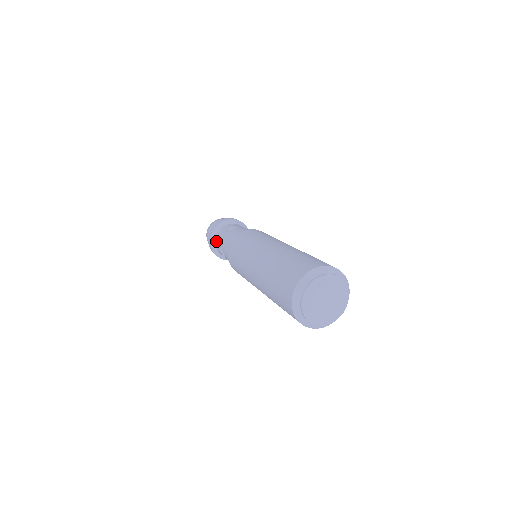
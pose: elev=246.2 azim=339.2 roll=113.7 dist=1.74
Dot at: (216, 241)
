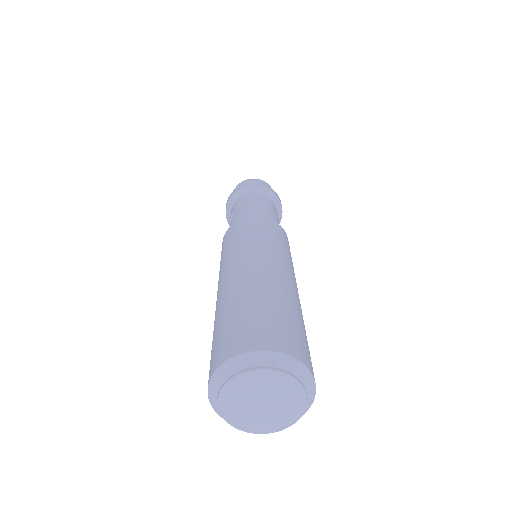
Dot at: occluded
